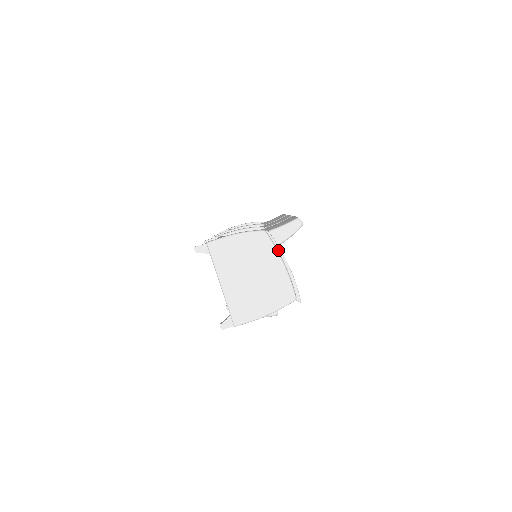
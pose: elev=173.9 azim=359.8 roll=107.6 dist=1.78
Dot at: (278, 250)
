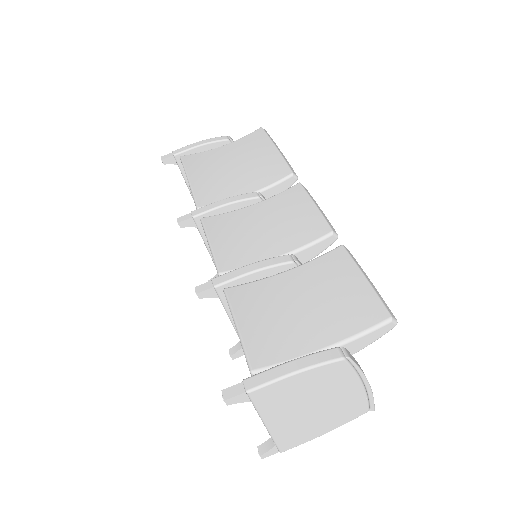
Dot at: (359, 373)
